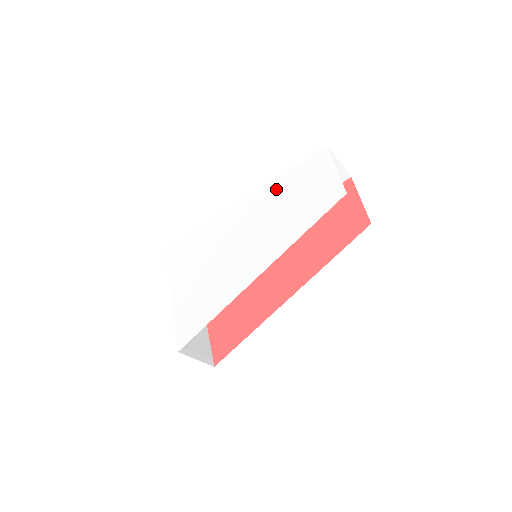
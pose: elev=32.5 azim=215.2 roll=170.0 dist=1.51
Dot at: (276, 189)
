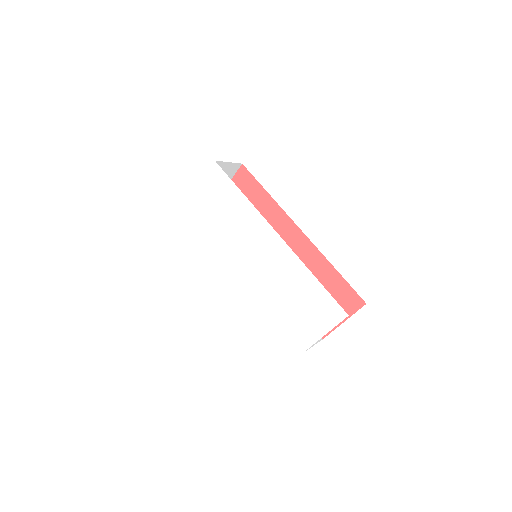
Dot at: (297, 273)
